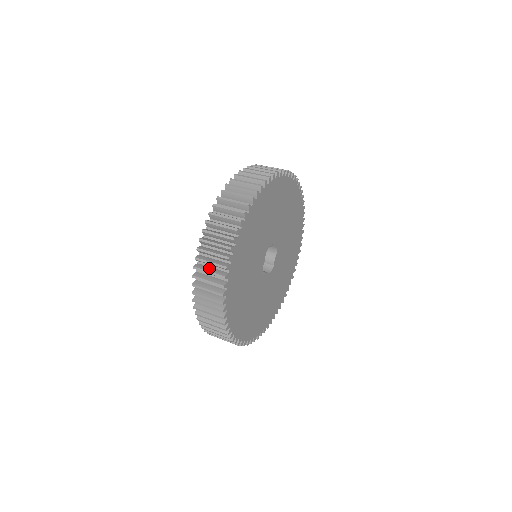
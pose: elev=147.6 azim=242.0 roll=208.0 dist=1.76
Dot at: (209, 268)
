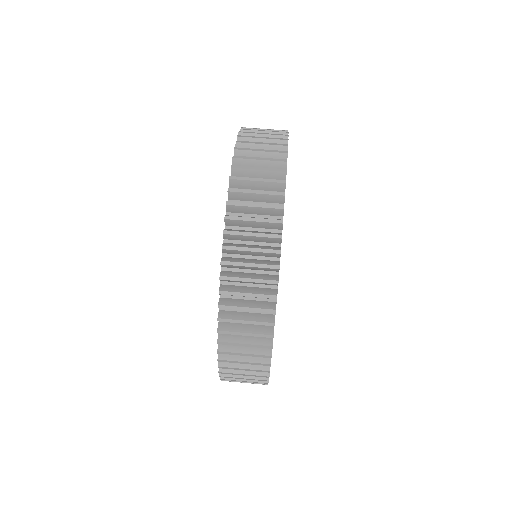
Dot at: (247, 259)
